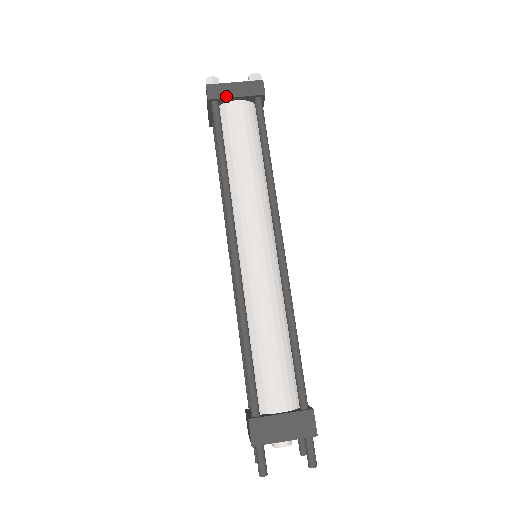
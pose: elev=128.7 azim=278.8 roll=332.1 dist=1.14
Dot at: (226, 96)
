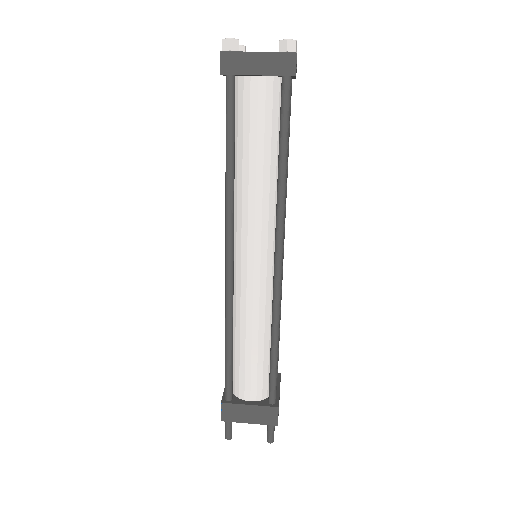
Dot at: (244, 72)
